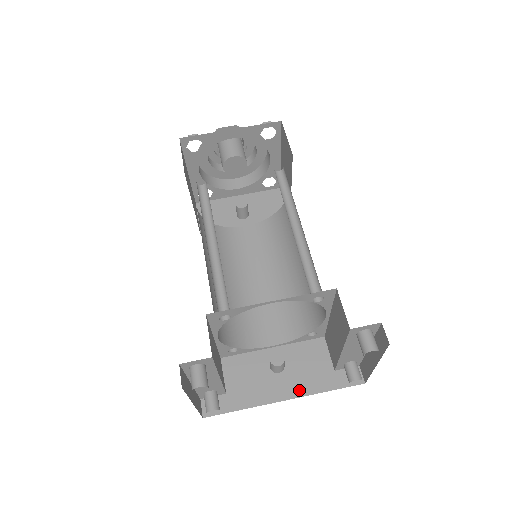
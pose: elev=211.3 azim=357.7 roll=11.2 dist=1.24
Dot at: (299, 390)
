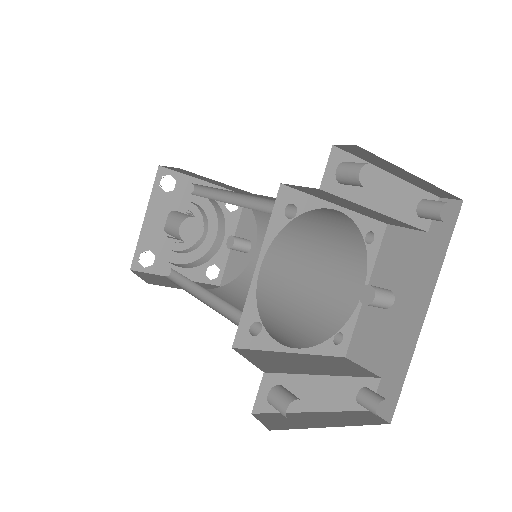
Dot at: (424, 290)
